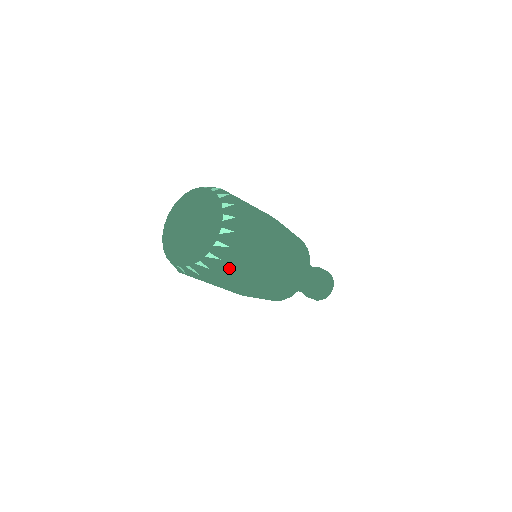
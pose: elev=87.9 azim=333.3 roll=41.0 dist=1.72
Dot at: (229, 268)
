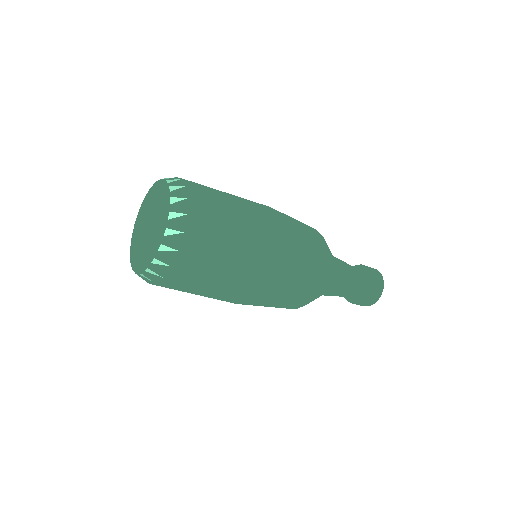
Dot at: (173, 288)
